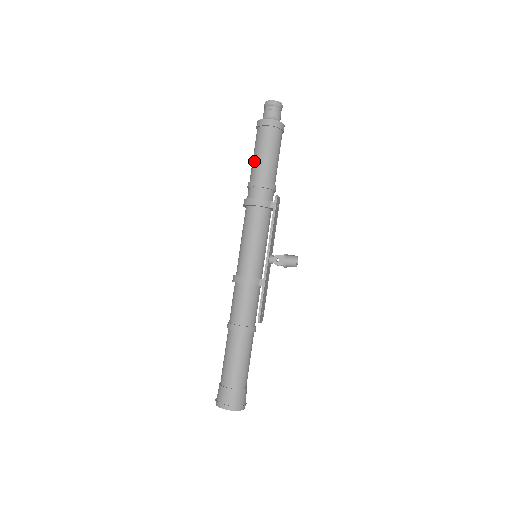
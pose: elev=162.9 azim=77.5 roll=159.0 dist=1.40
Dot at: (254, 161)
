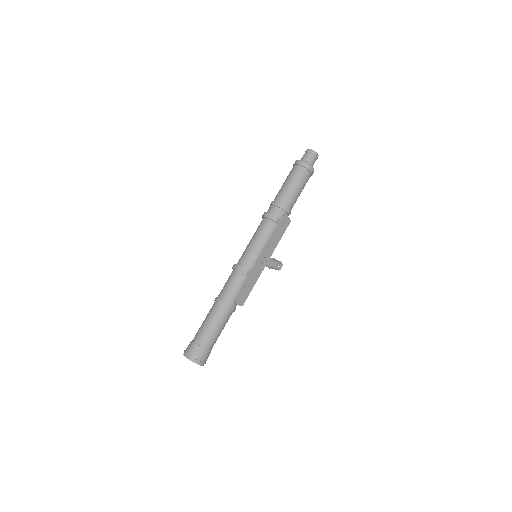
Dot at: occluded
